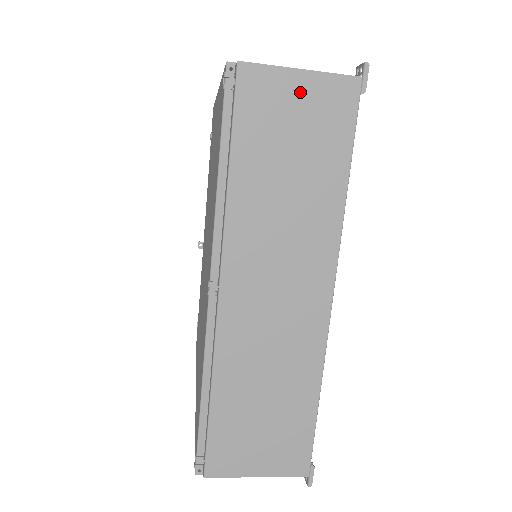
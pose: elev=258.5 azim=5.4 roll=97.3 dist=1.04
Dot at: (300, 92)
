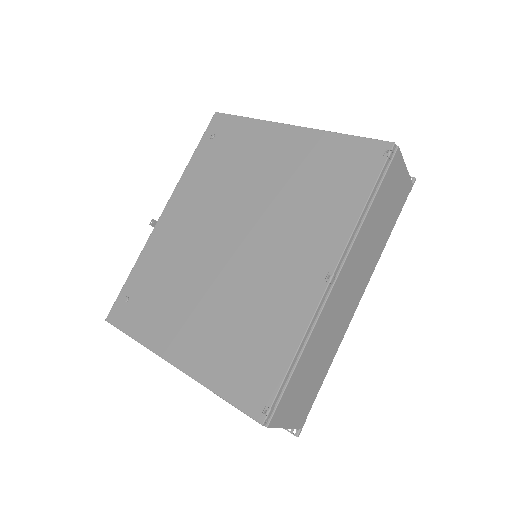
Dot at: (401, 178)
